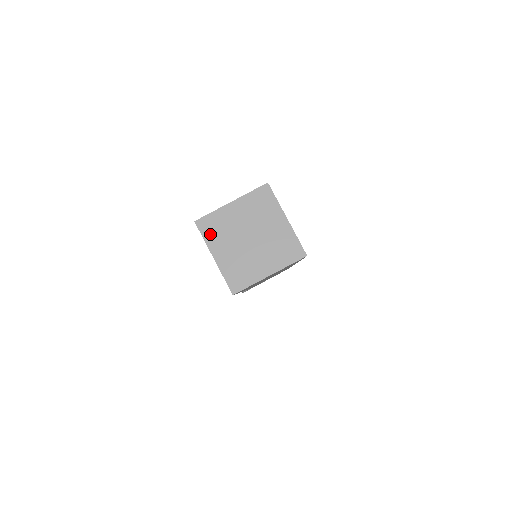
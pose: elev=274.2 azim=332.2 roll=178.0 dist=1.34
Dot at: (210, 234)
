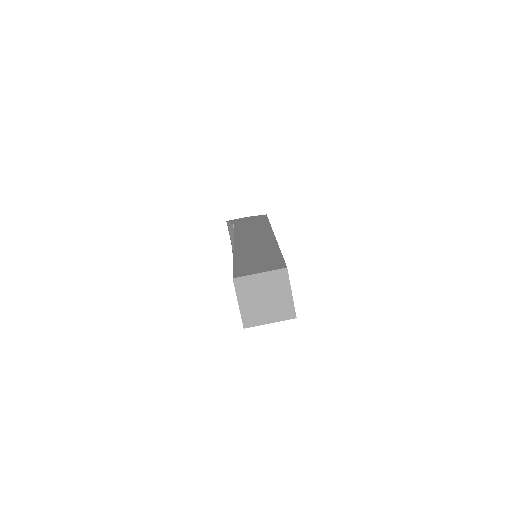
Dot at: (240, 289)
